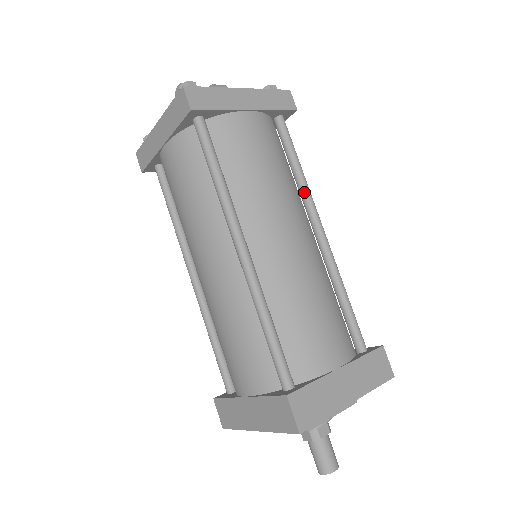
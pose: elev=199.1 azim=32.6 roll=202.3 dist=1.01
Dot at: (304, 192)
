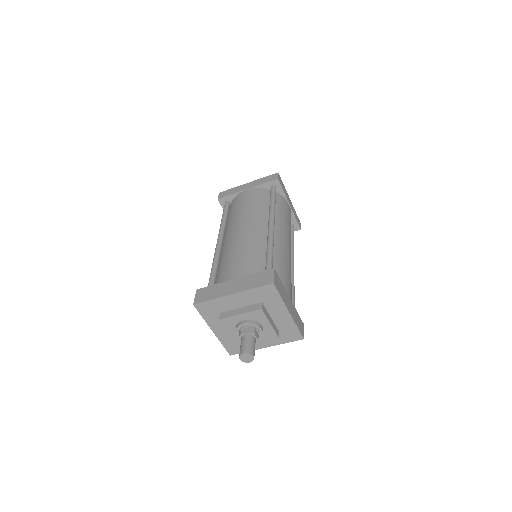
Dot at: (292, 250)
